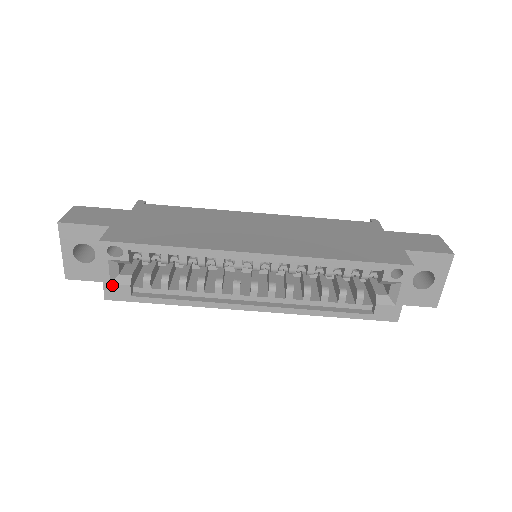
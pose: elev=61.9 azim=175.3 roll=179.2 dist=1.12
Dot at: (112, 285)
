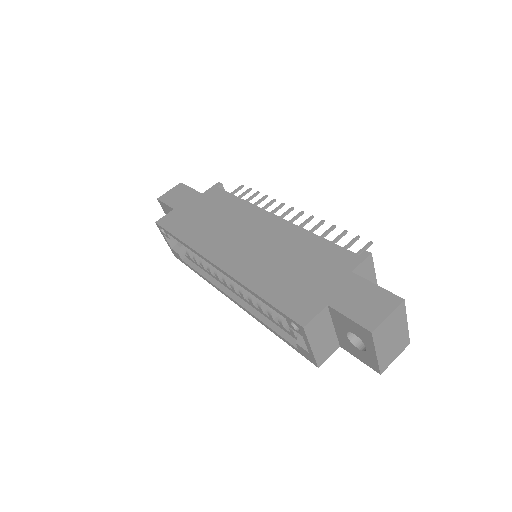
Dot at: (173, 250)
